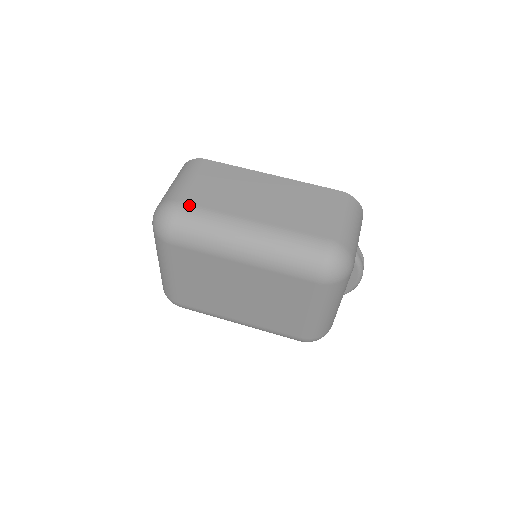
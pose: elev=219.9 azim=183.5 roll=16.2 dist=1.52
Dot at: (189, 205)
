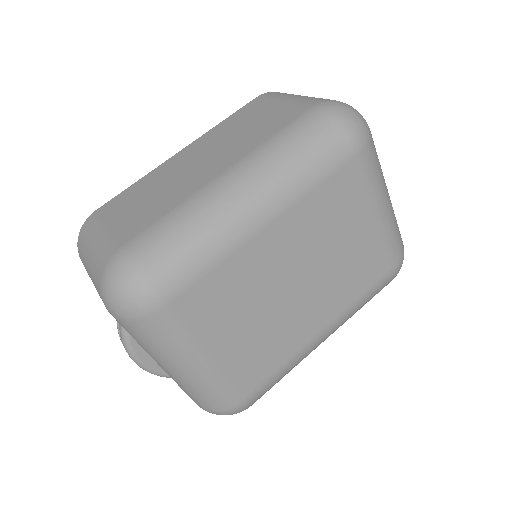
Dot at: (137, 236)
